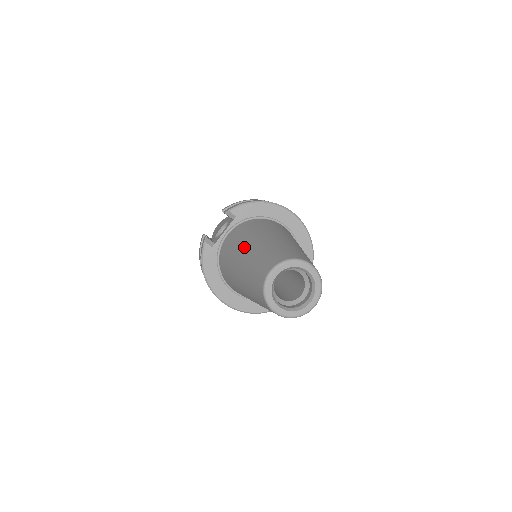
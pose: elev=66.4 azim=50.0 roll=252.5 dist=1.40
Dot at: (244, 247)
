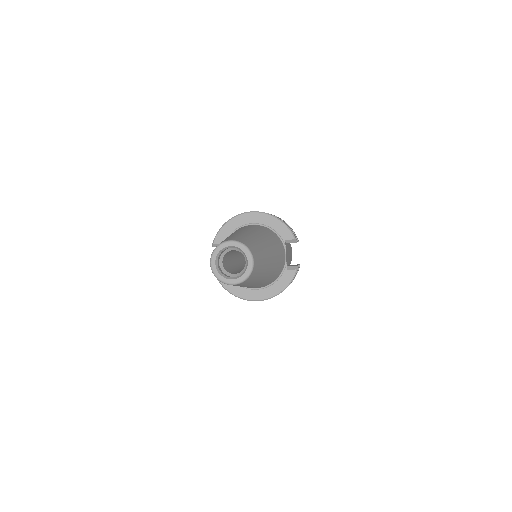
Dot at: occluded
